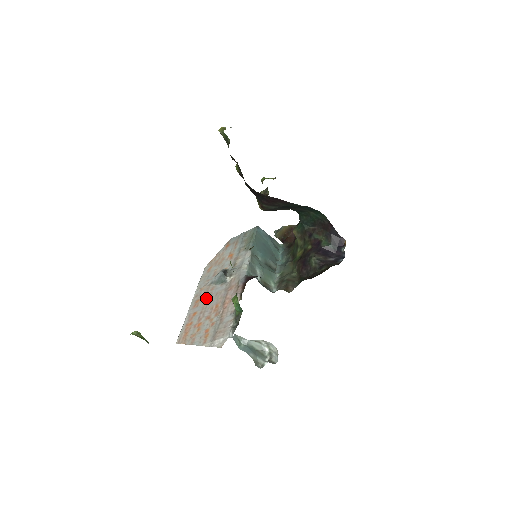
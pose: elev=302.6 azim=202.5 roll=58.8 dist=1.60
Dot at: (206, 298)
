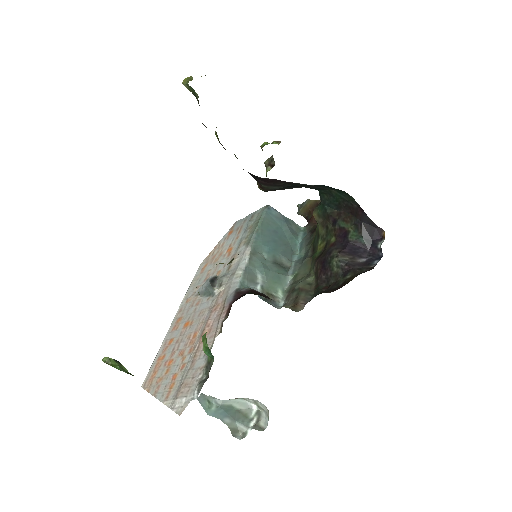
Dot at: (188, 317)
